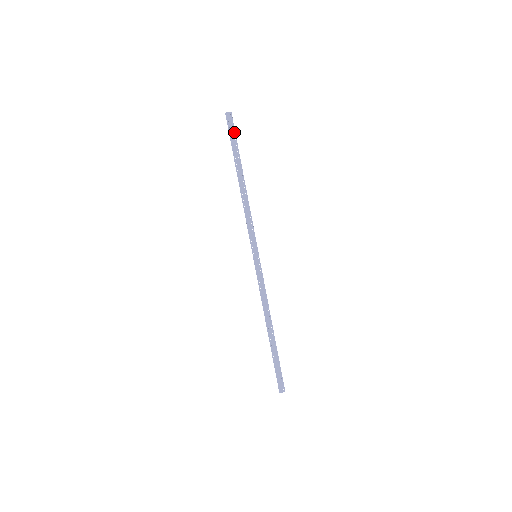
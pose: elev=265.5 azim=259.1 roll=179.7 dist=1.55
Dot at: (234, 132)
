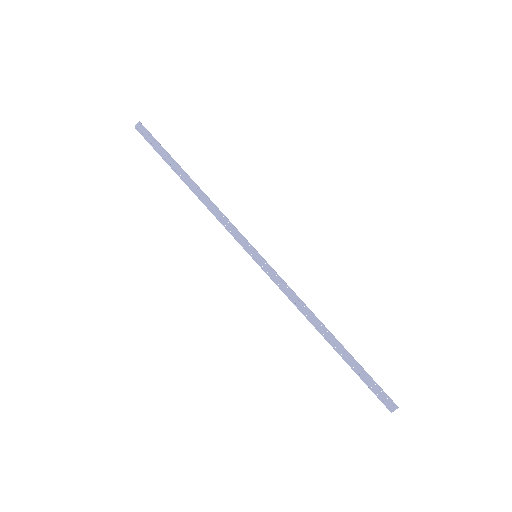
Dot at: (153, 139)
